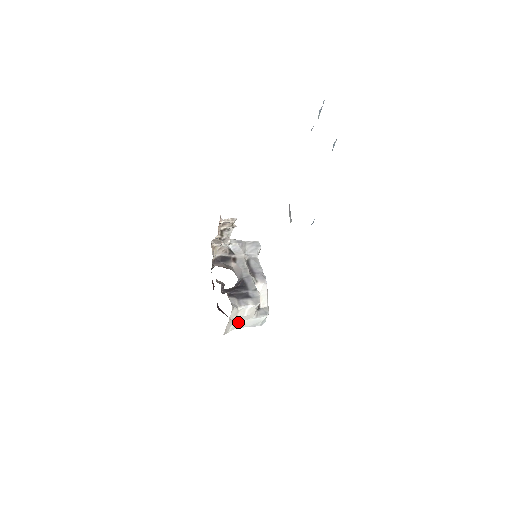
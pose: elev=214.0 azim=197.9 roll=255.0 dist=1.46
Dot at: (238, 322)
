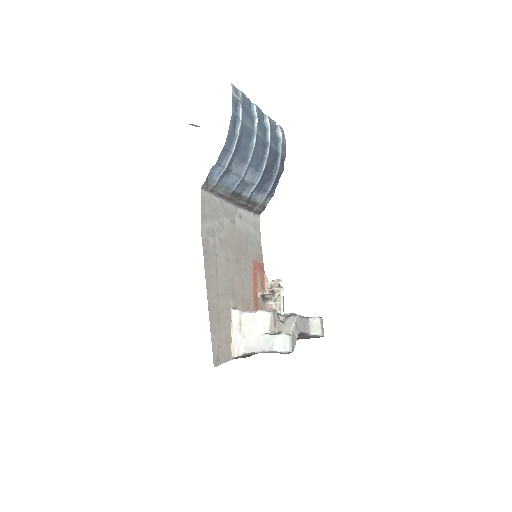
Dot at: (247, 339)
